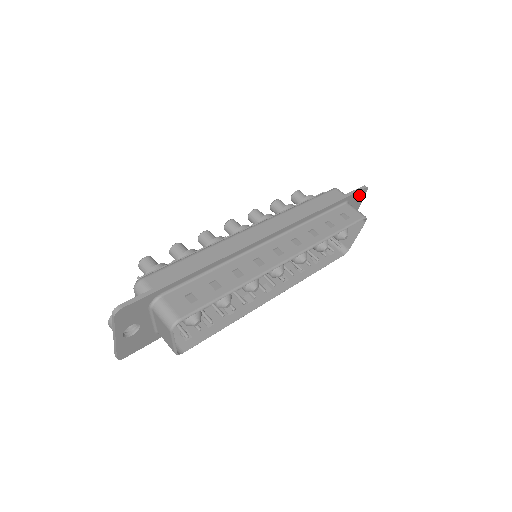
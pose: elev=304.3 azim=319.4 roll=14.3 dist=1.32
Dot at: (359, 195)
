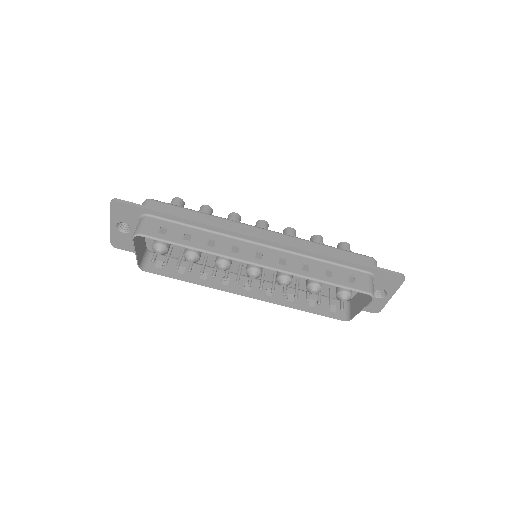
Dot at: (391, 279)
